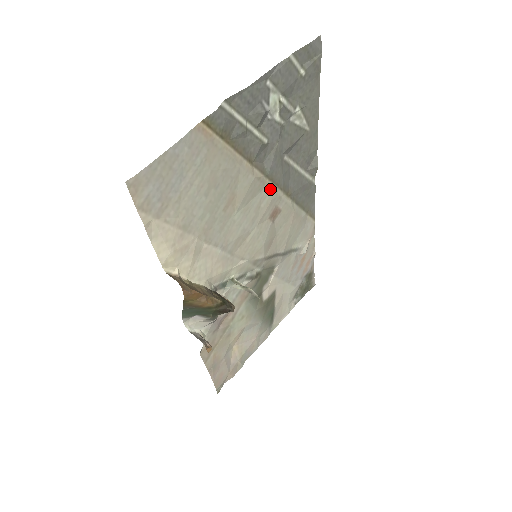
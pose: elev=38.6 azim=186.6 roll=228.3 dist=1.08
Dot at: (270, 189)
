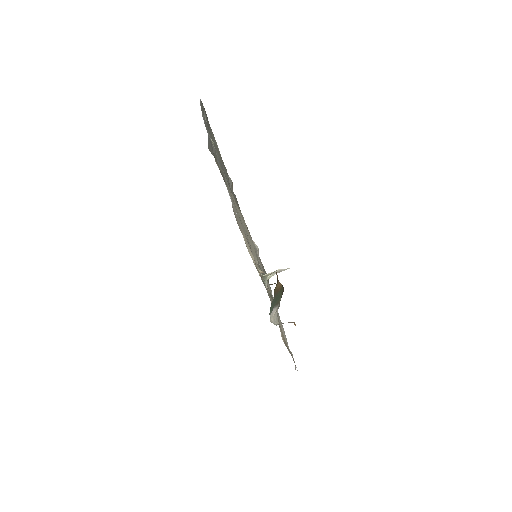
Dot at: (236, 204)
